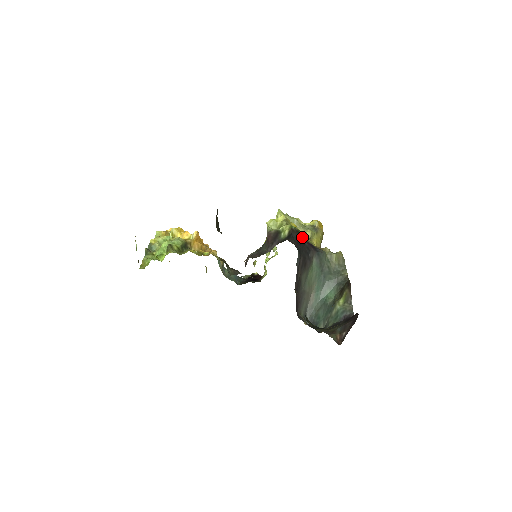
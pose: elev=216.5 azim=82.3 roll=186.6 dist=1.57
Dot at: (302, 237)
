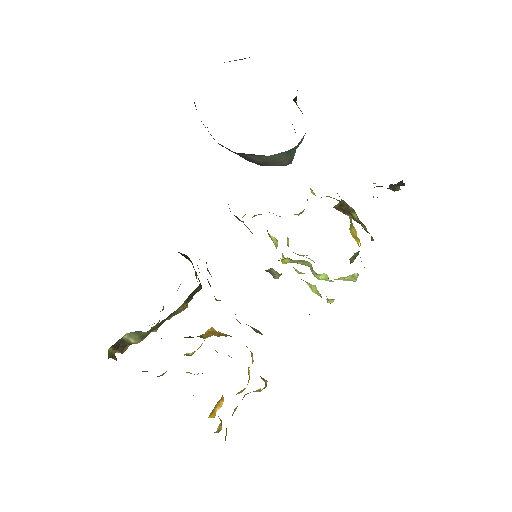
Dot at: occluded
